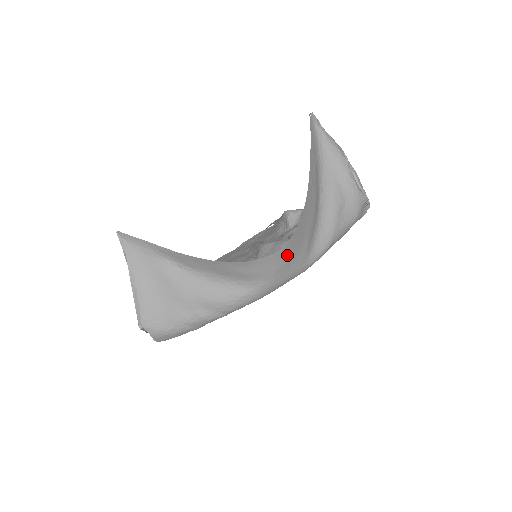
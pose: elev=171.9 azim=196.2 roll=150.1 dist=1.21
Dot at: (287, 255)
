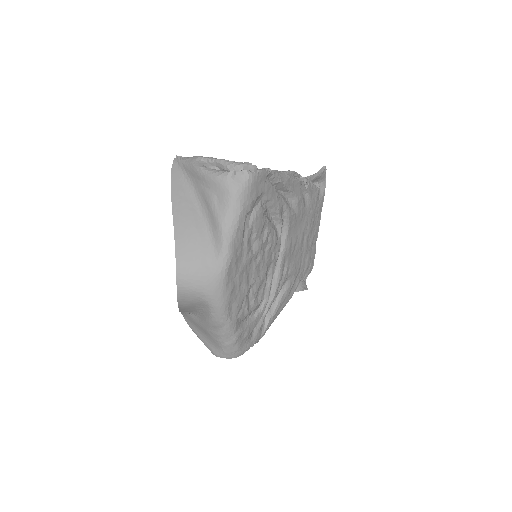
Dot at: (189, 278)
